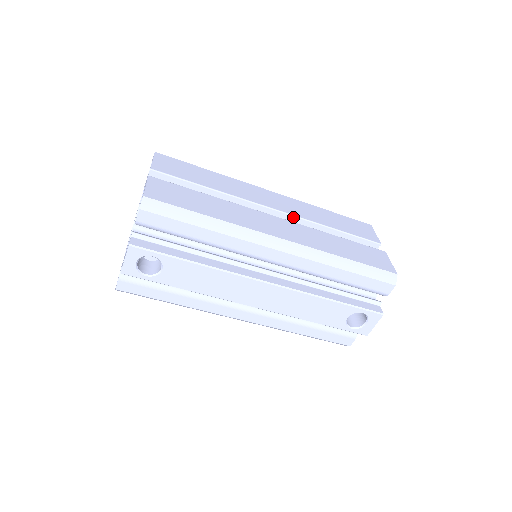
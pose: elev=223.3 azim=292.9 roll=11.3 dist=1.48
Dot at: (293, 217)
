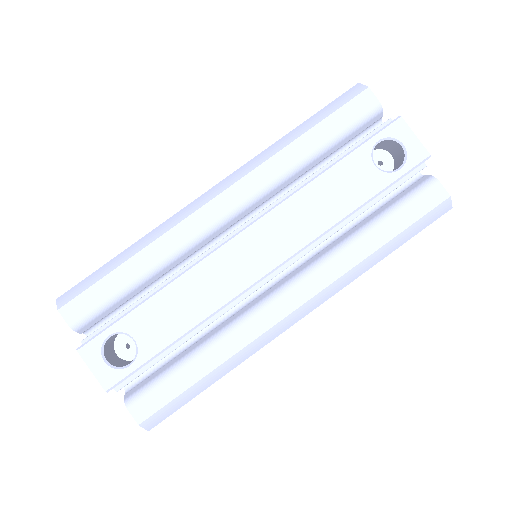
Dot at: occluded
